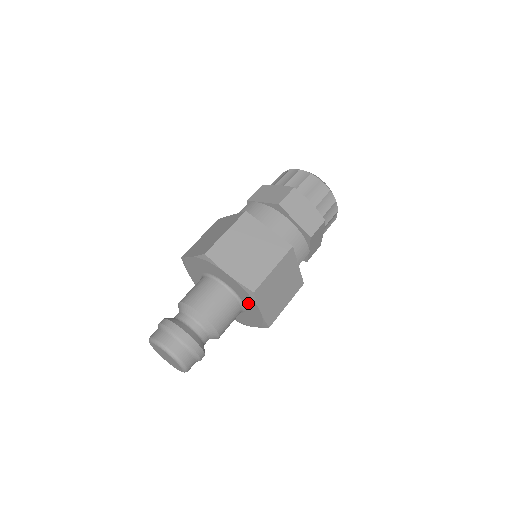
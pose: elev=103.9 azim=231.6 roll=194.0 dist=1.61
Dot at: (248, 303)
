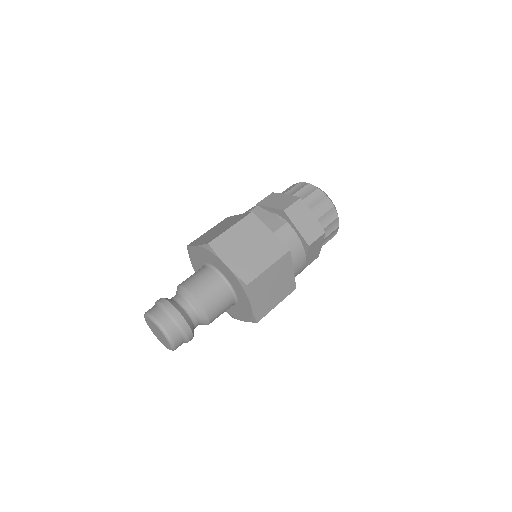
Dot at: (239, 312)
